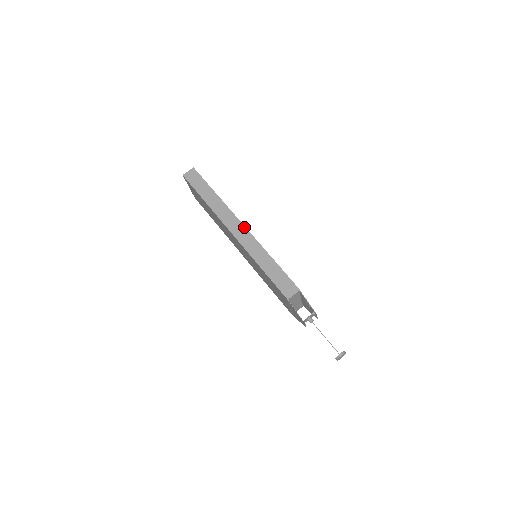
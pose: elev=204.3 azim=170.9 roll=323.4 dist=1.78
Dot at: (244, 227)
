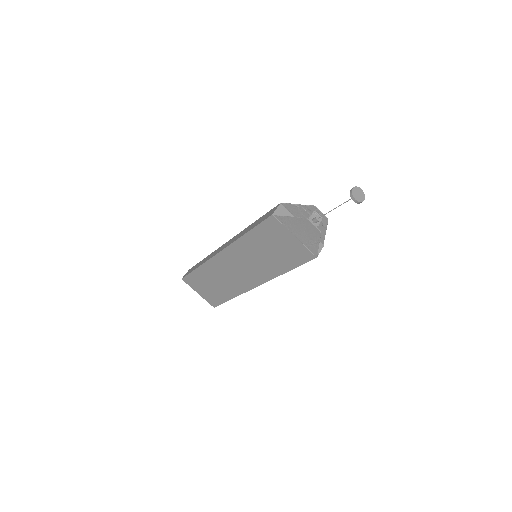
Dot at: (228, 241)
